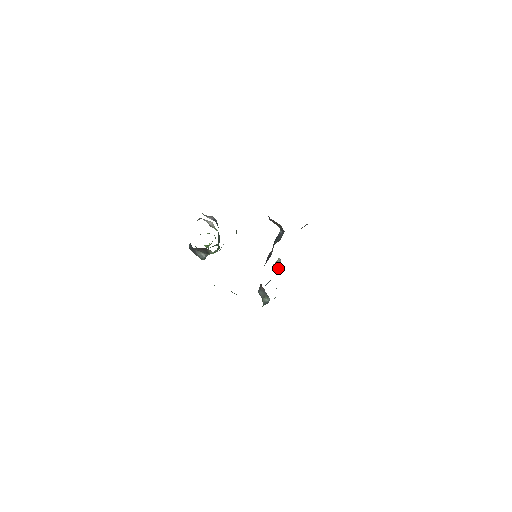
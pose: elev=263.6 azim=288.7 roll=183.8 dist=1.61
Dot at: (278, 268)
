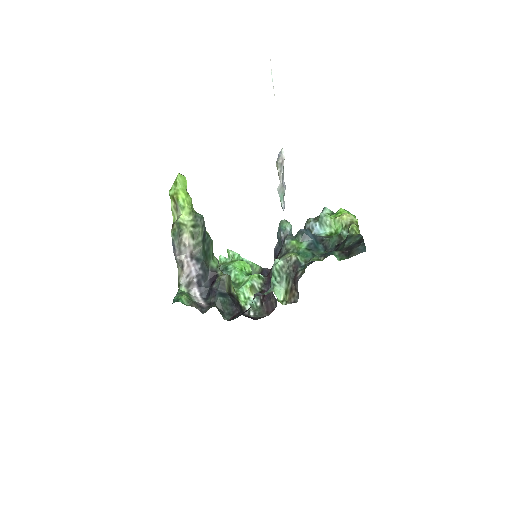
Dot at: (283, 198)
